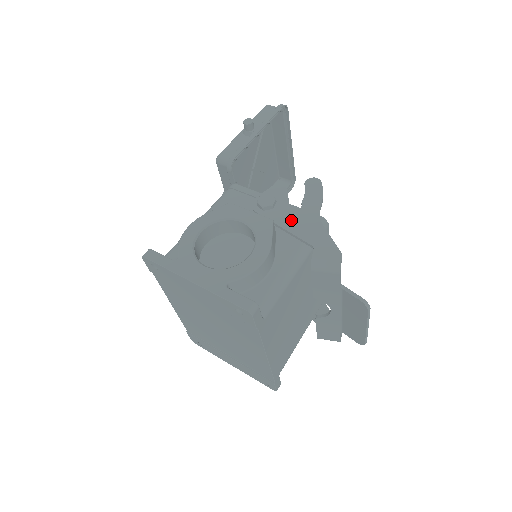
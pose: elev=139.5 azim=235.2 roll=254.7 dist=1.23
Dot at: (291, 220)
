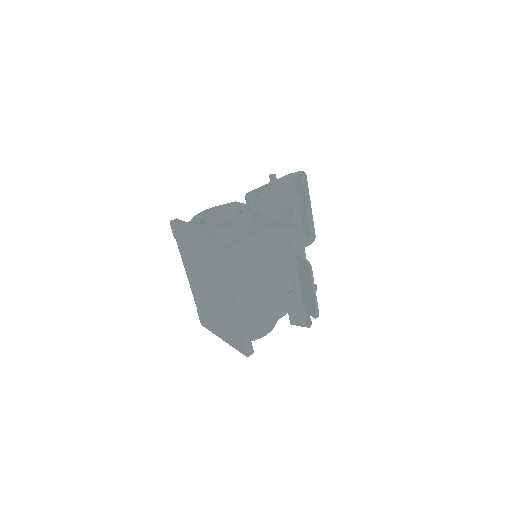
Dot at: (272, 213)
